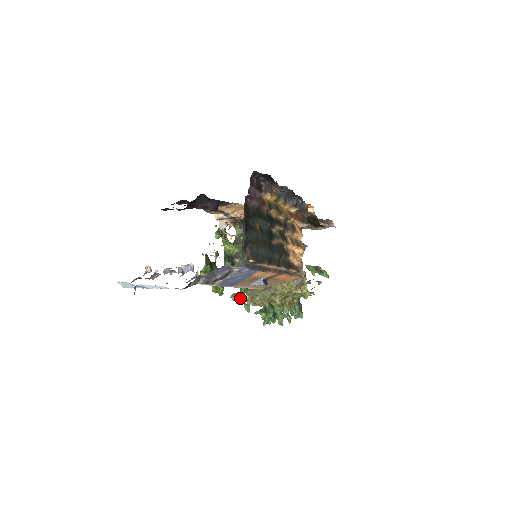
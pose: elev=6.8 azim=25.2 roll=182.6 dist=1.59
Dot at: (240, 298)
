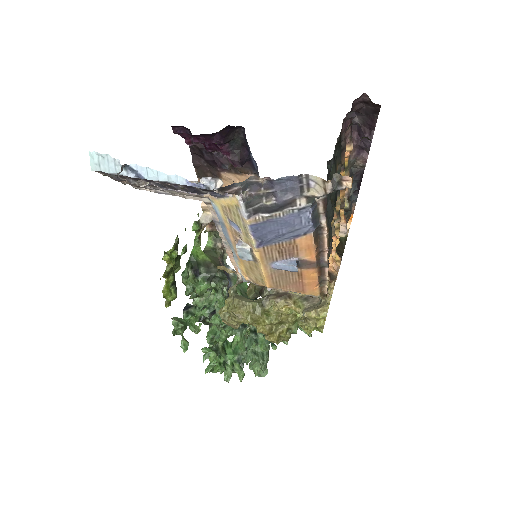
Dot at: occluded
